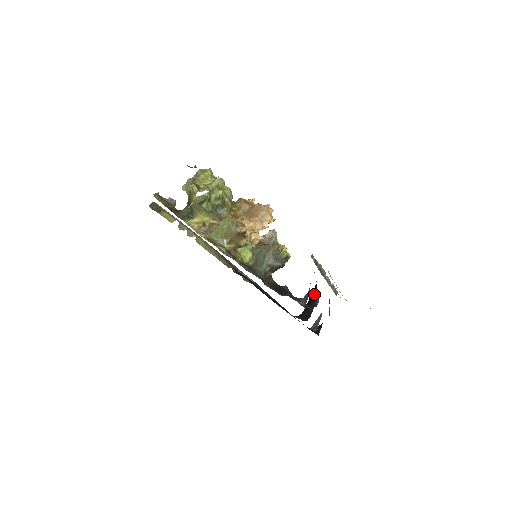
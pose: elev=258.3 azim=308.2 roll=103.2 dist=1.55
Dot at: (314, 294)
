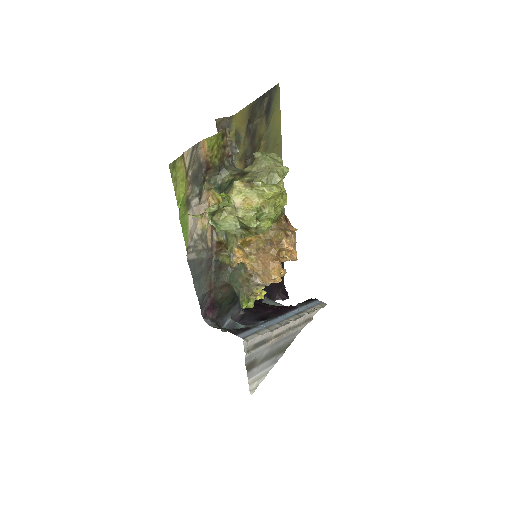
Dot at: (261, 318)
